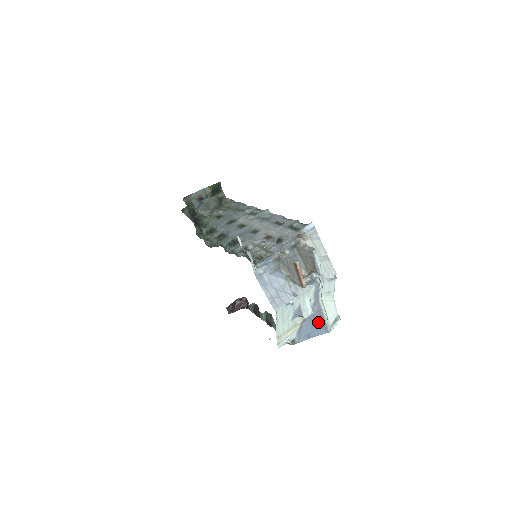
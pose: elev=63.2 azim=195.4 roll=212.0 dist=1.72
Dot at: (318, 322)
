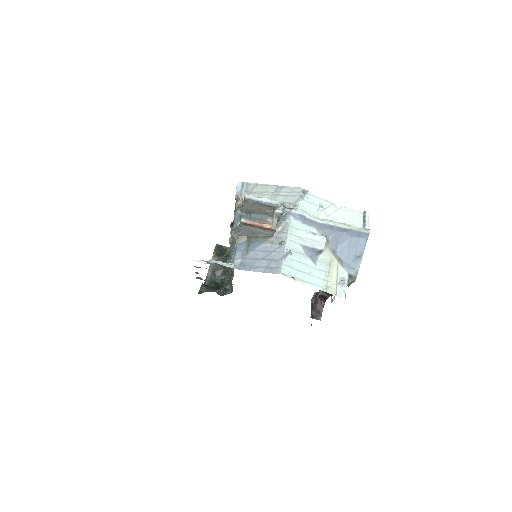
Dot at: (347, 238)
